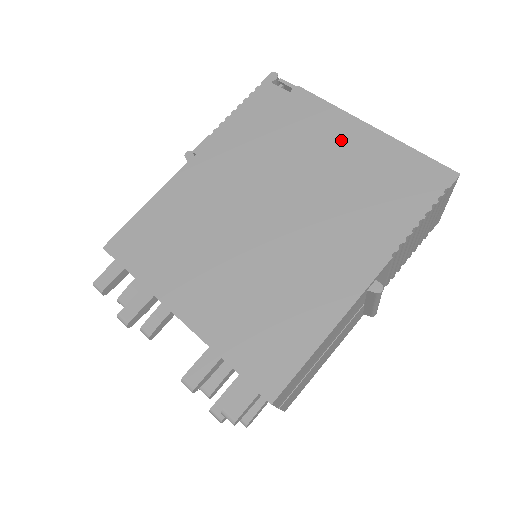
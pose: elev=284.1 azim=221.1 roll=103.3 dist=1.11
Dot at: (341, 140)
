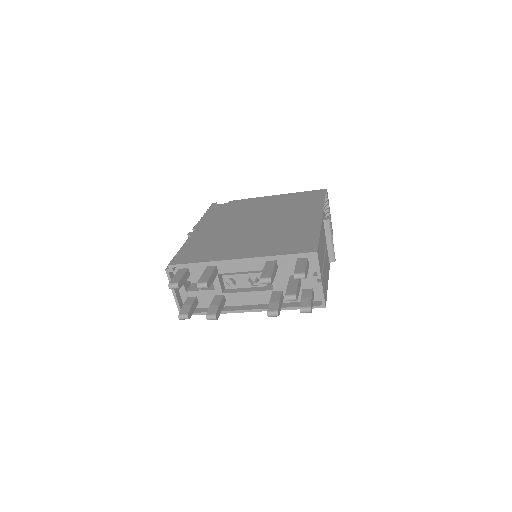
Dot at: (267, 201)
